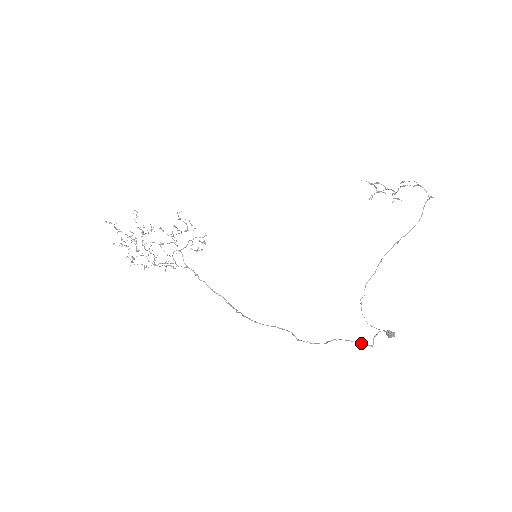
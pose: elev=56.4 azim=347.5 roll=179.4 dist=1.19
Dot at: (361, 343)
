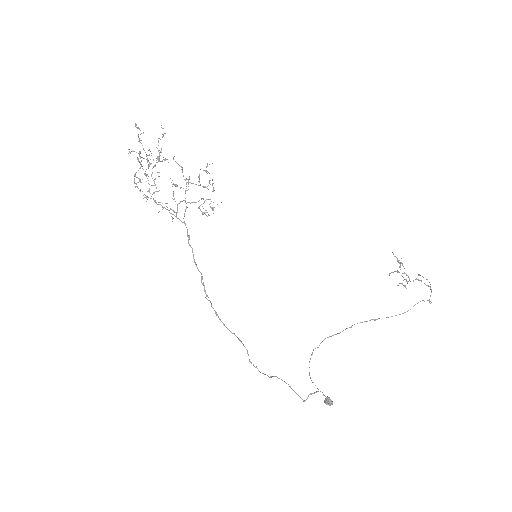
Dot at: occluded
